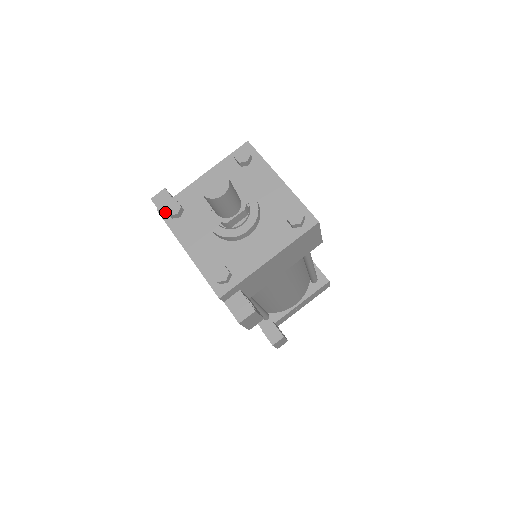
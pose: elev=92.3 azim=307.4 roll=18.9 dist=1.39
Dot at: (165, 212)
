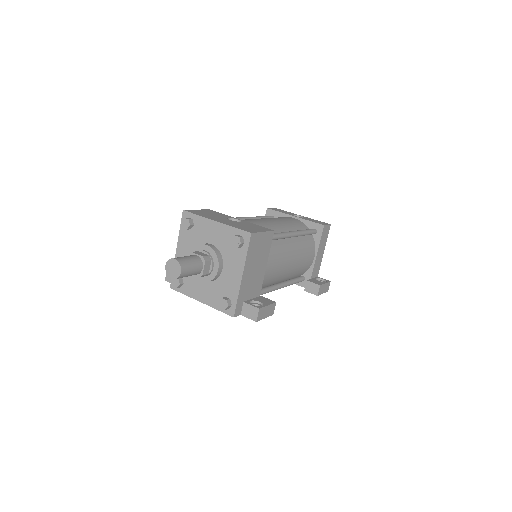
Dot at: occluded
